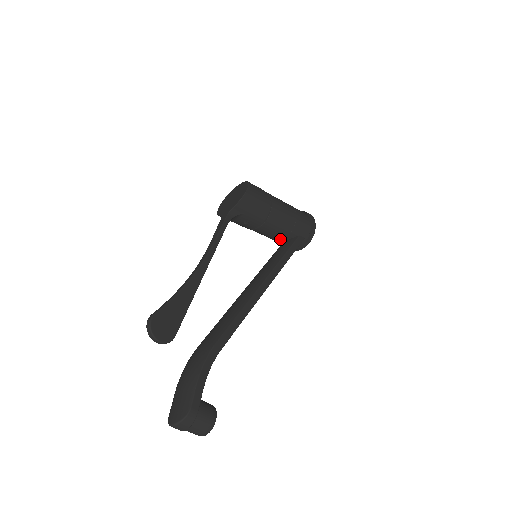
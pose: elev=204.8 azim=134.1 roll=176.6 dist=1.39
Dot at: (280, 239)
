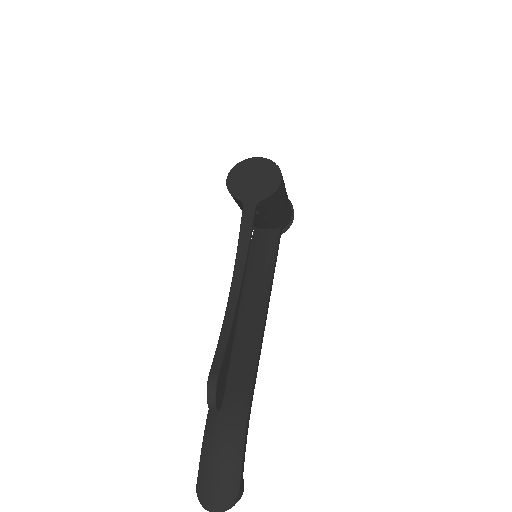
Dot at: (263, 227)
